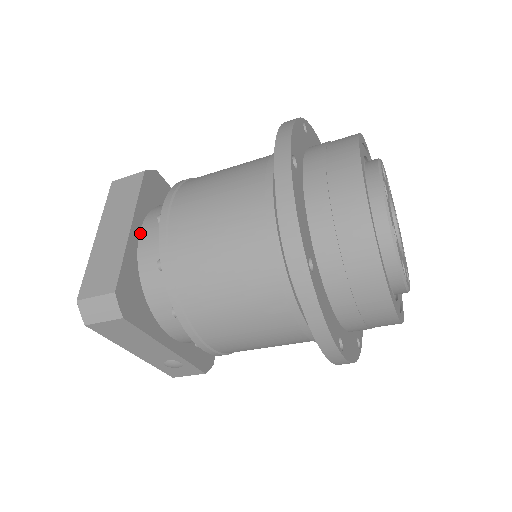
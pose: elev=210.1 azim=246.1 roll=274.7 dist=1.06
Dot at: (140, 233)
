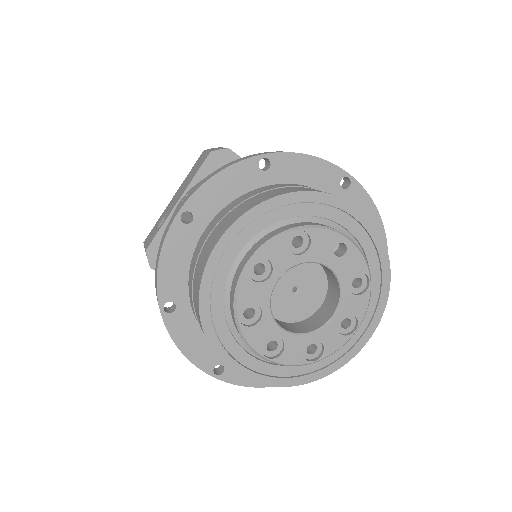
Dot at: occluded
